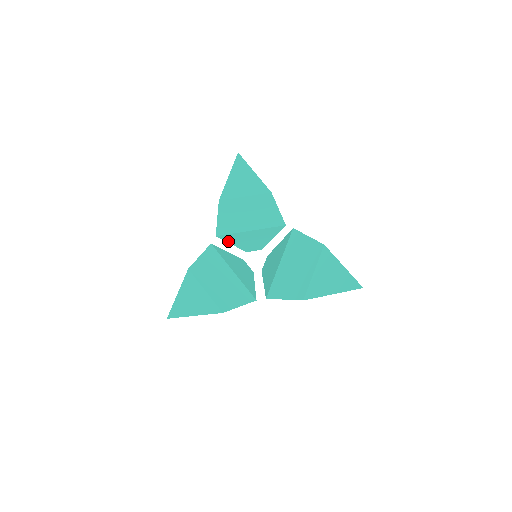
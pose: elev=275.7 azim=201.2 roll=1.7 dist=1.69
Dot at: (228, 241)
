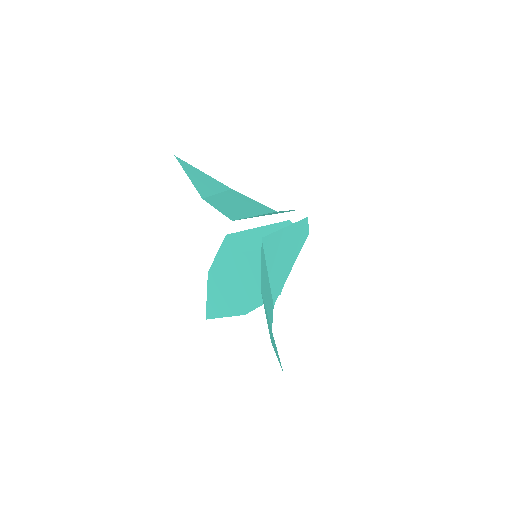
Dot at: occluded
